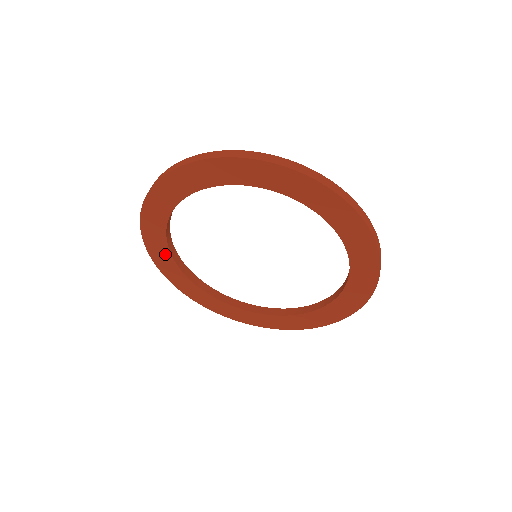
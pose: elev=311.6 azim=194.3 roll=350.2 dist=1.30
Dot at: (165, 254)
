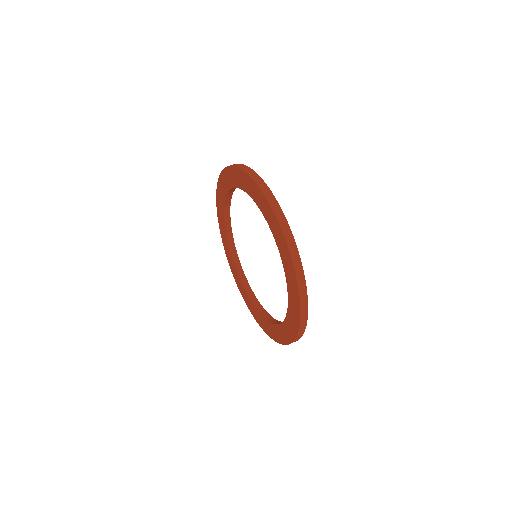
Dot at: (239, 280)
